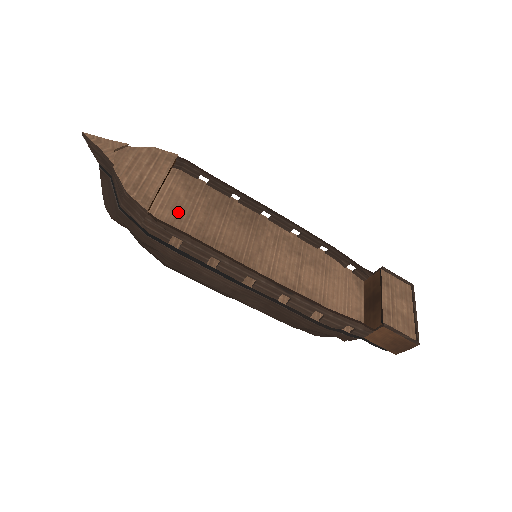
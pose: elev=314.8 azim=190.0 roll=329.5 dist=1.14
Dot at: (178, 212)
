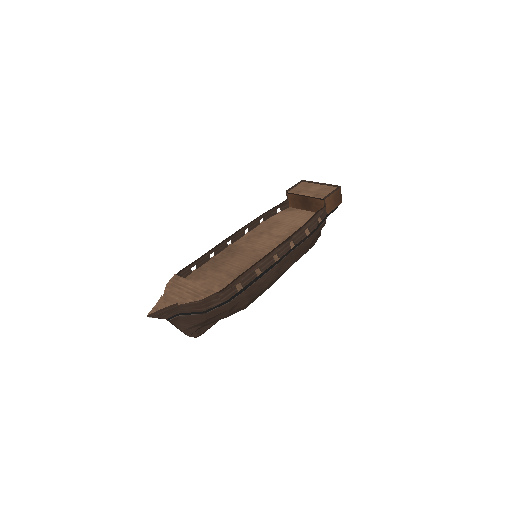
Dot at: (216, 285)
